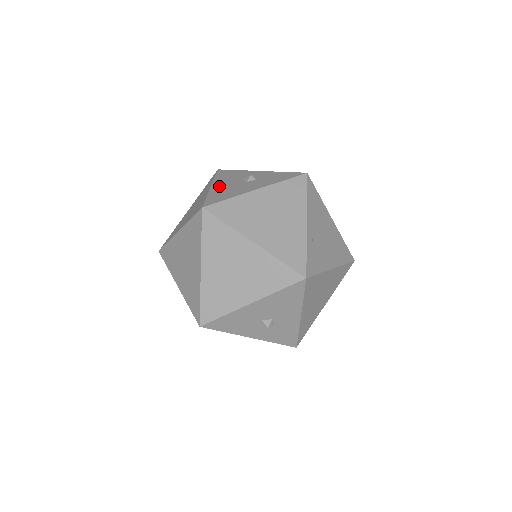
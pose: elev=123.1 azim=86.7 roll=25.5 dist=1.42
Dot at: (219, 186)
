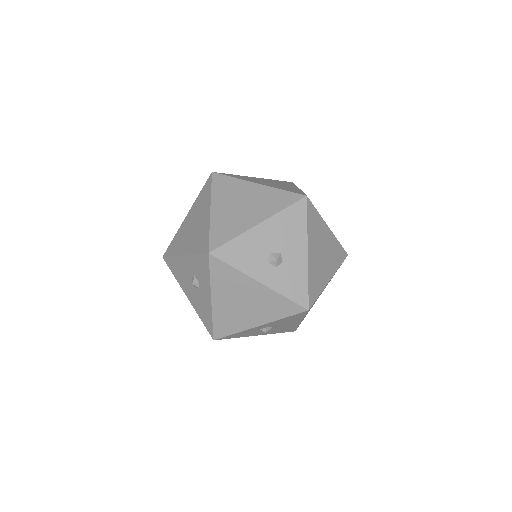
Dot at: occluded
